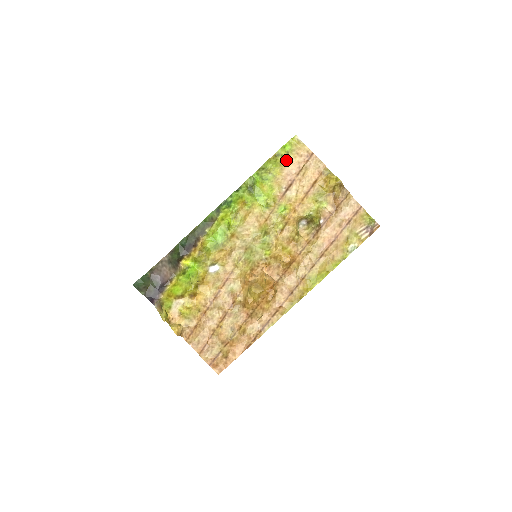
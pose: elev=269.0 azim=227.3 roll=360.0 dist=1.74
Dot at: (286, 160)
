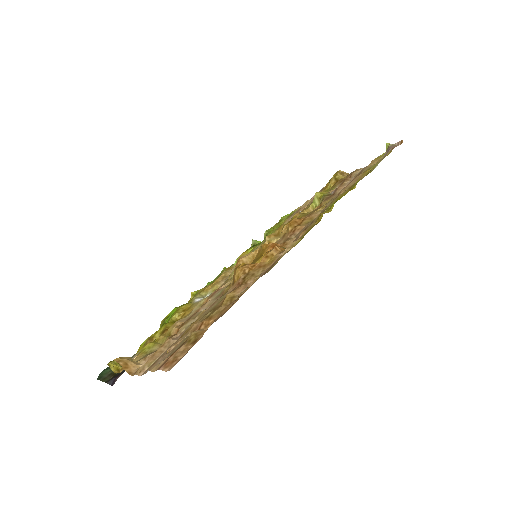
Dot at: occluded
